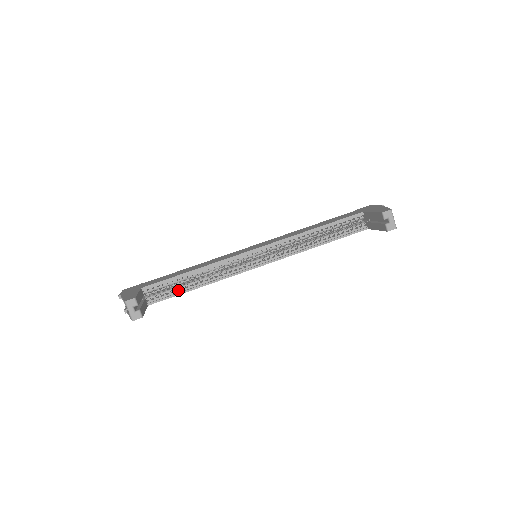
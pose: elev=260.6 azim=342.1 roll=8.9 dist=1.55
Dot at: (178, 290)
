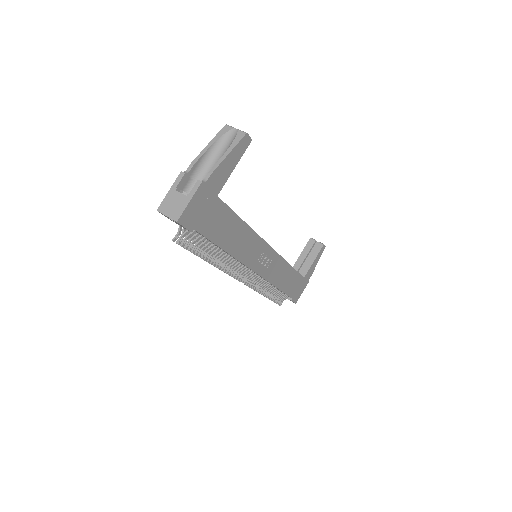
Dot at: occluded
